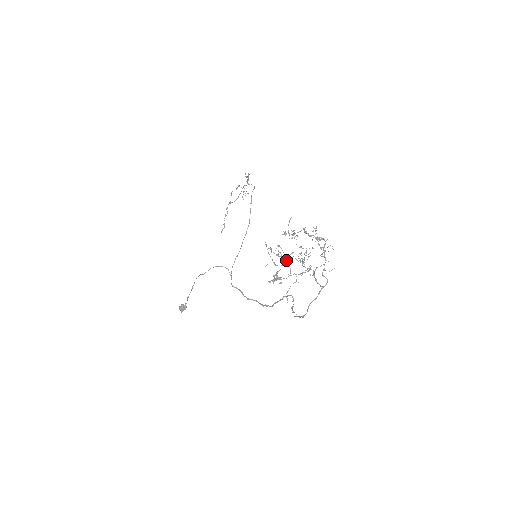
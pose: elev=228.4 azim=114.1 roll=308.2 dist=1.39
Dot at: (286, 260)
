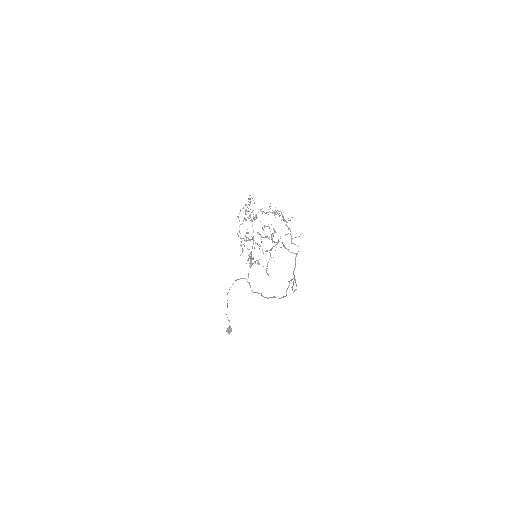
Dot at: occluded
